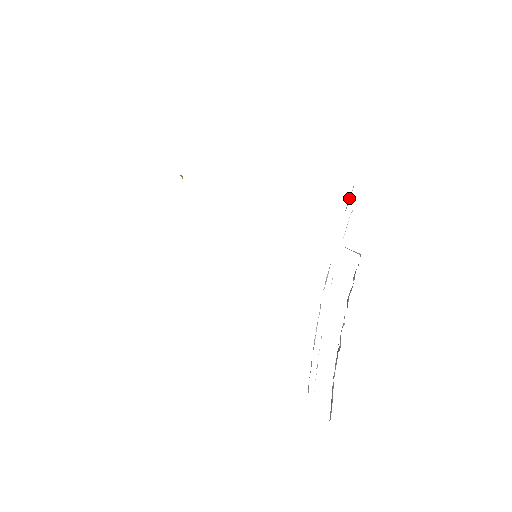
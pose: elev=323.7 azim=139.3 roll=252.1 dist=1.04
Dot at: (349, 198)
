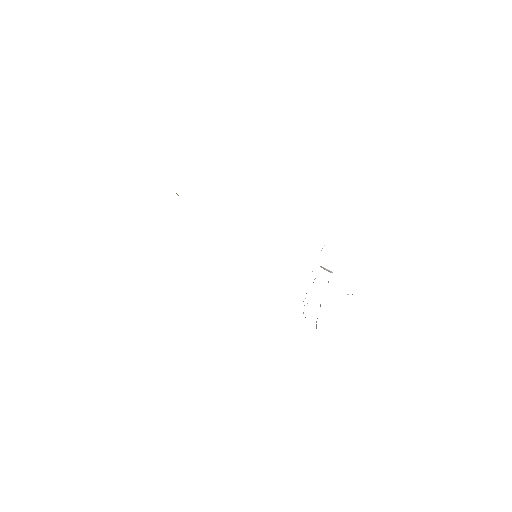
Dot at: occluded
